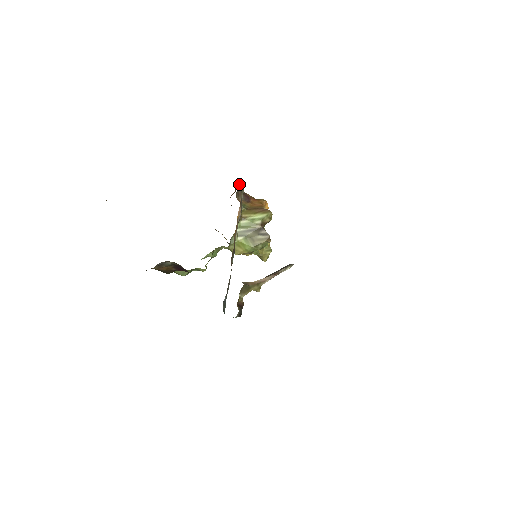
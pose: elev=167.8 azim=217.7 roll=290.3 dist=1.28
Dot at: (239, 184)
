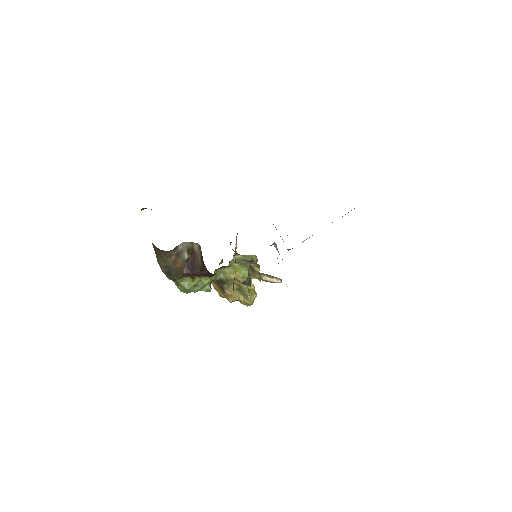
Dot at: occluded
